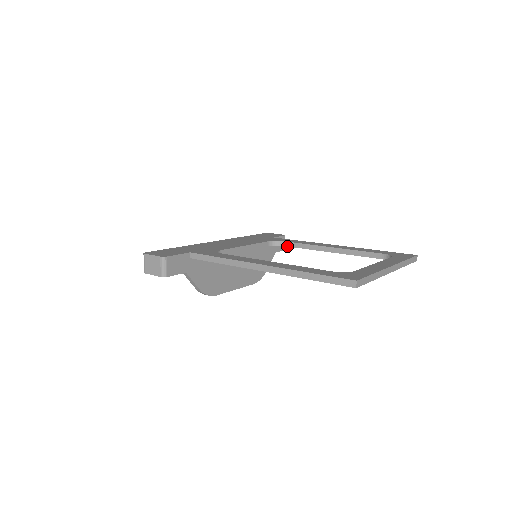
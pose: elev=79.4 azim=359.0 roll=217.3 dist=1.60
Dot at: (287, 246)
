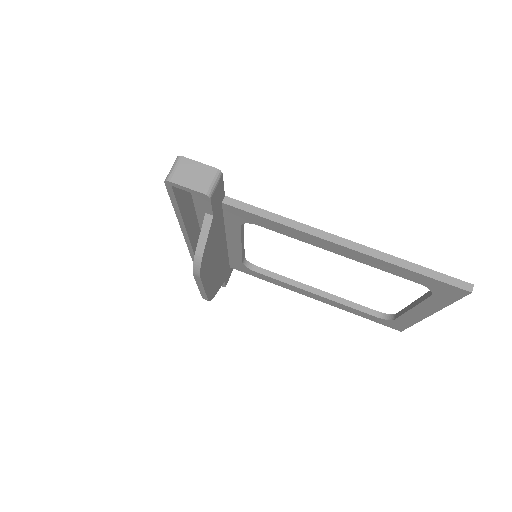
Dot at: (260, 273)
